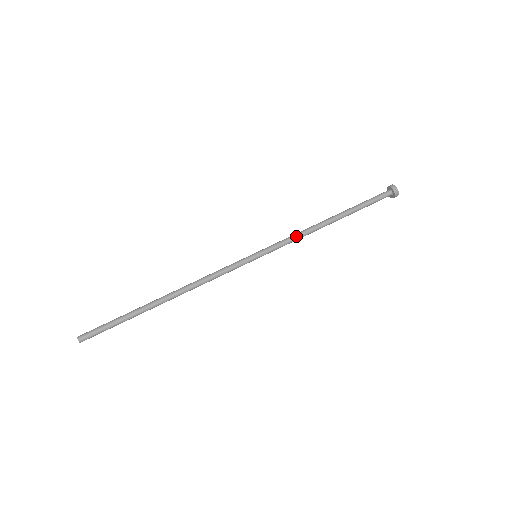
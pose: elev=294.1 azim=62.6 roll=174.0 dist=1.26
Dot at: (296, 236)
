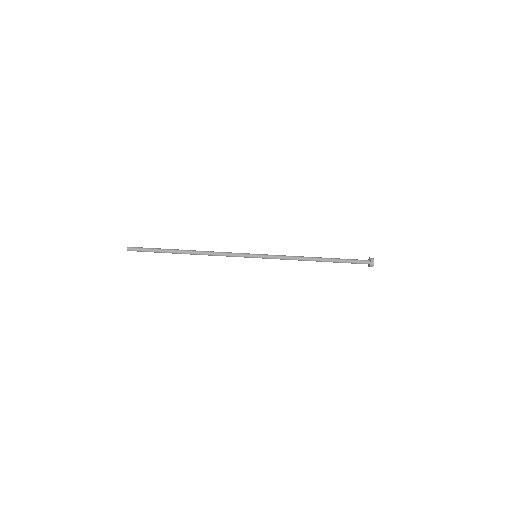
Dot at: (288, 257)
